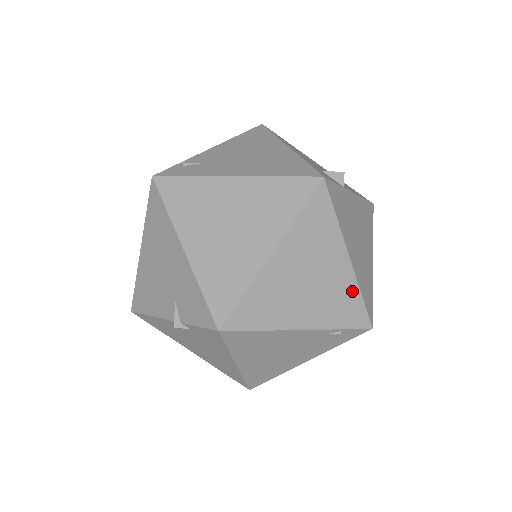
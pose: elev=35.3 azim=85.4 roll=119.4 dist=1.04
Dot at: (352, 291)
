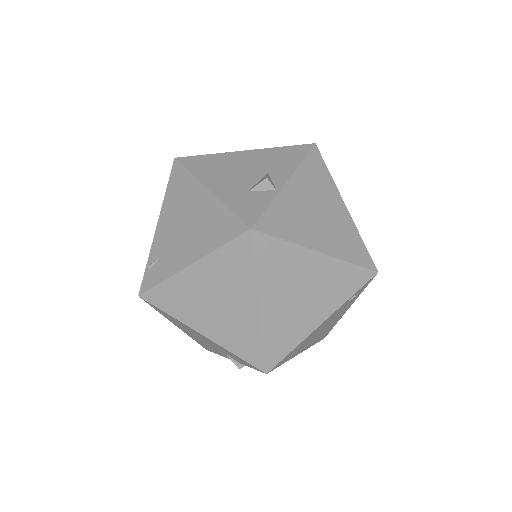
Dot at: (341, 268)
